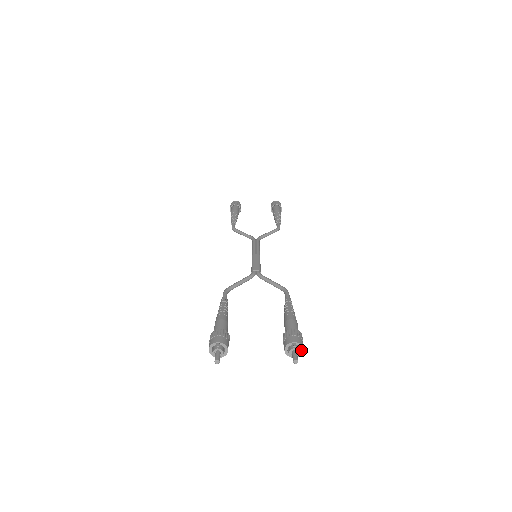
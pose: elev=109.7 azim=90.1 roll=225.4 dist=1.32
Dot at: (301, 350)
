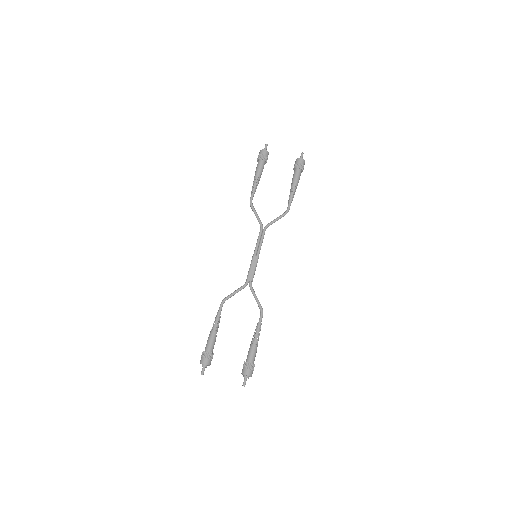
Dot at: occluded
